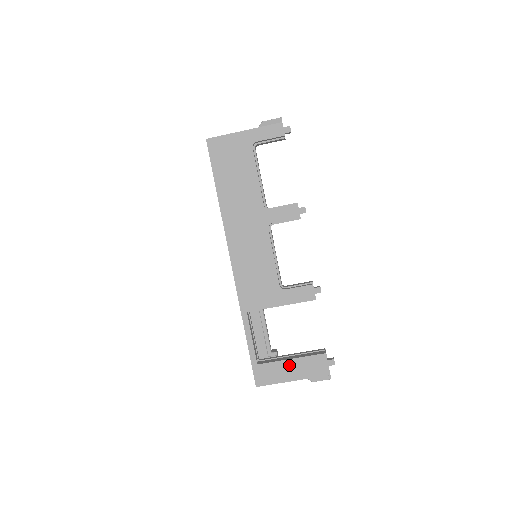
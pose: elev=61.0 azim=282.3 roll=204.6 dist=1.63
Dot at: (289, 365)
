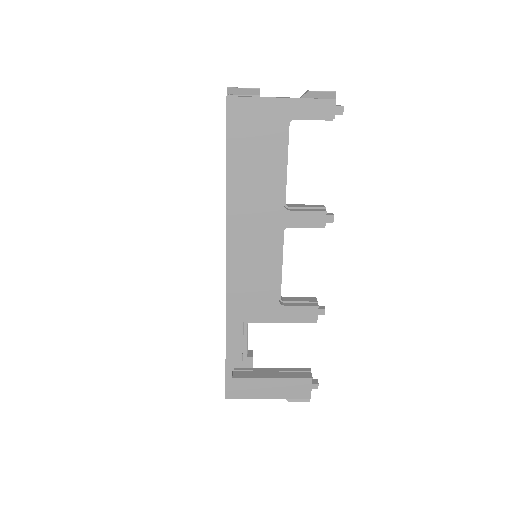
Dot at: (268, 383)
